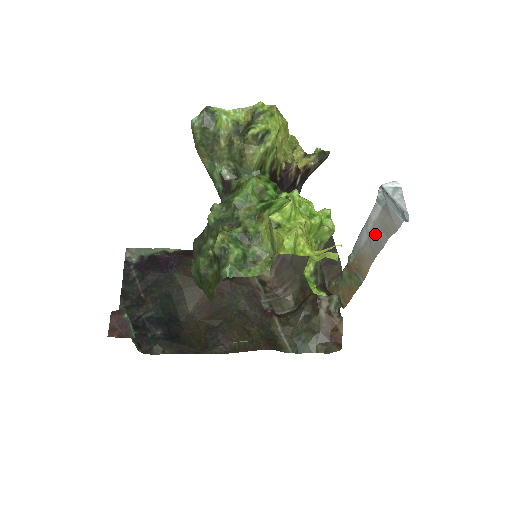
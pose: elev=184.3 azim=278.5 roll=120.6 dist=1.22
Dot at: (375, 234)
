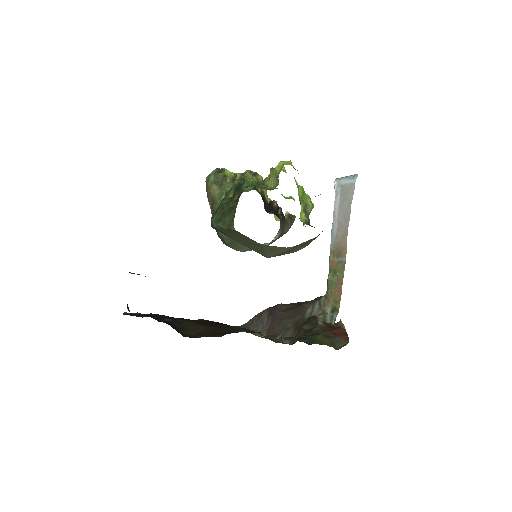
Dot at: (342, 214)
